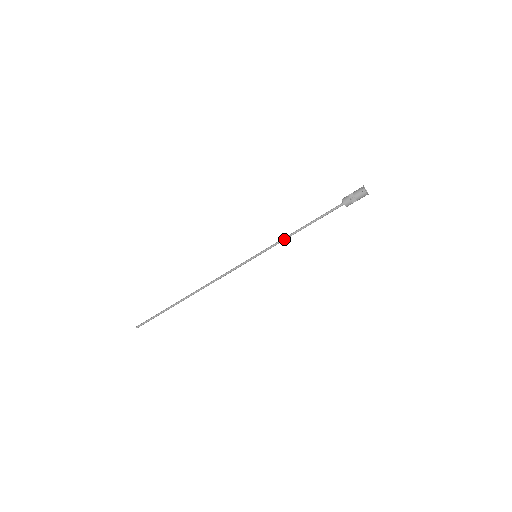
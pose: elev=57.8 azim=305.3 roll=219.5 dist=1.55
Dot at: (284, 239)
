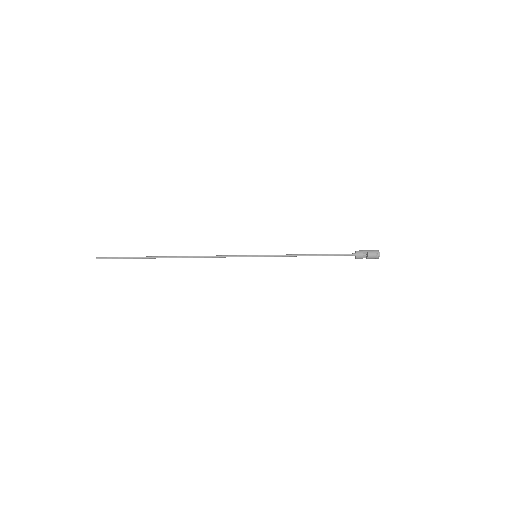
Dot at: (290, 256)
